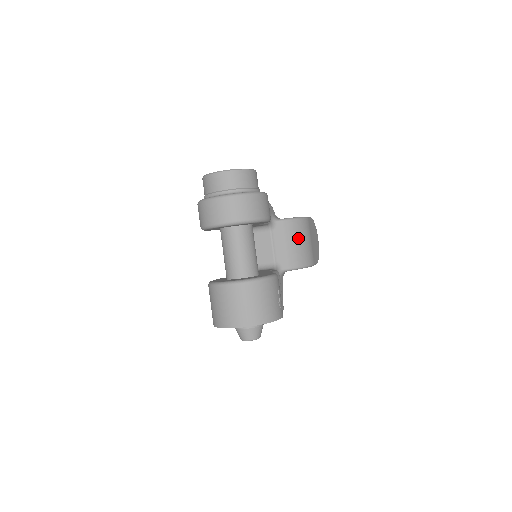
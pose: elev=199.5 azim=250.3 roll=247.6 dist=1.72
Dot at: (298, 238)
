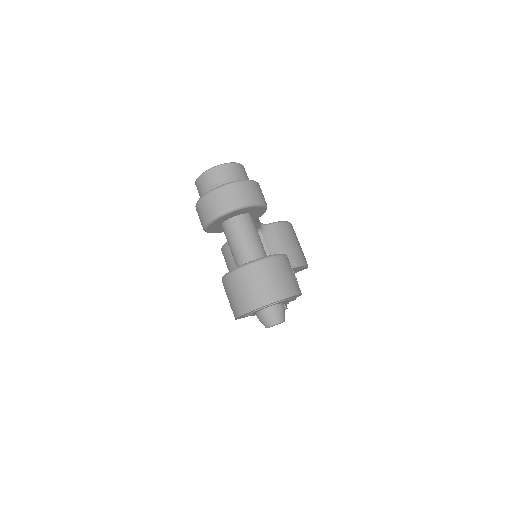
Dot at: (288, 239)
